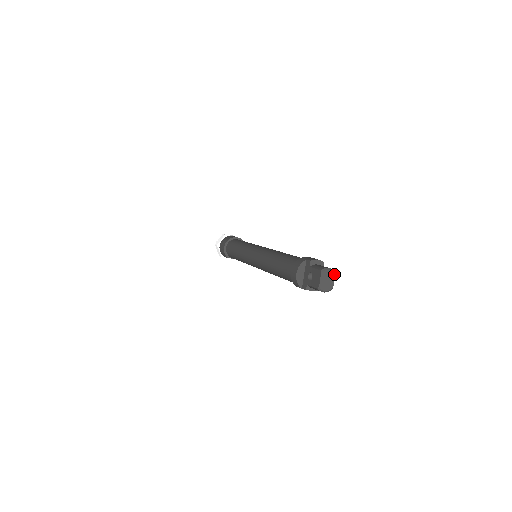
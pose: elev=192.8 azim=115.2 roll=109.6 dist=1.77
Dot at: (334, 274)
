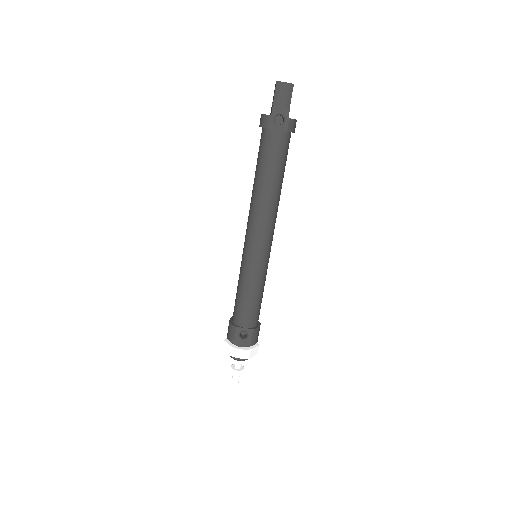
Dot at: occluded
